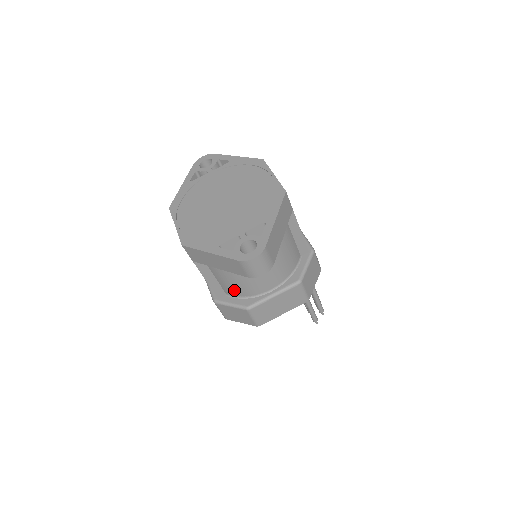
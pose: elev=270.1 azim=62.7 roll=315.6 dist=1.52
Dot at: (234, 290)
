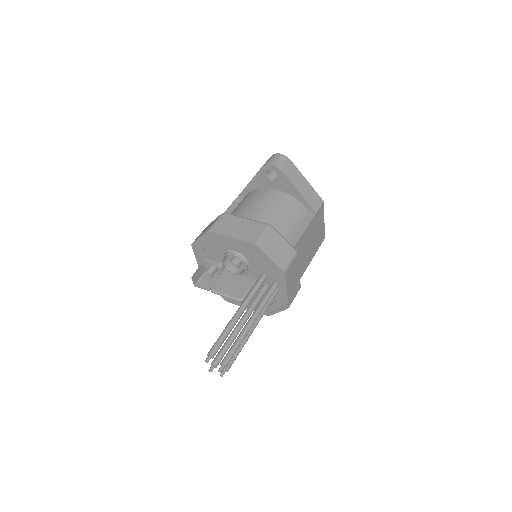
Dot at: occluded
